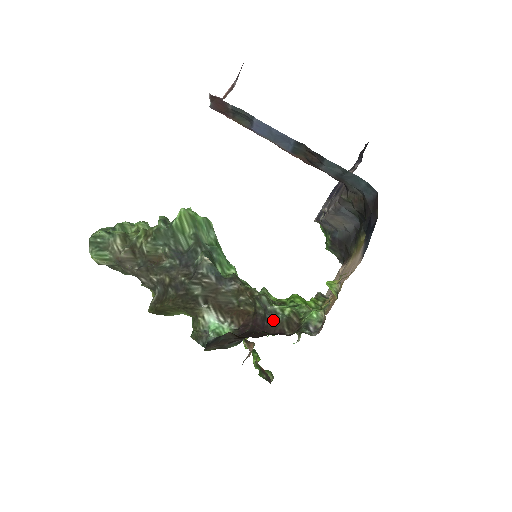
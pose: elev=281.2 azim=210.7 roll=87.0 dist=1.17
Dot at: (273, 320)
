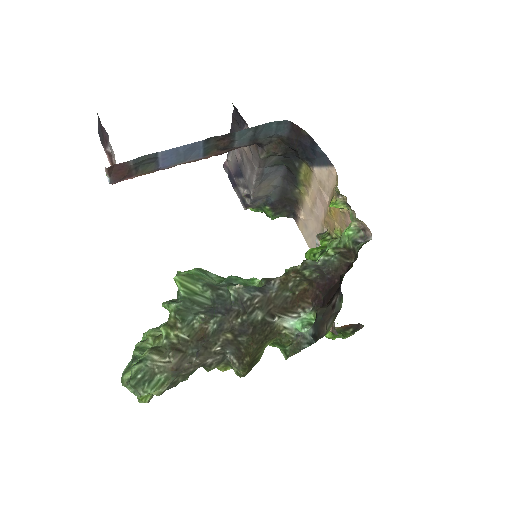
Dot at: (331, 267)
